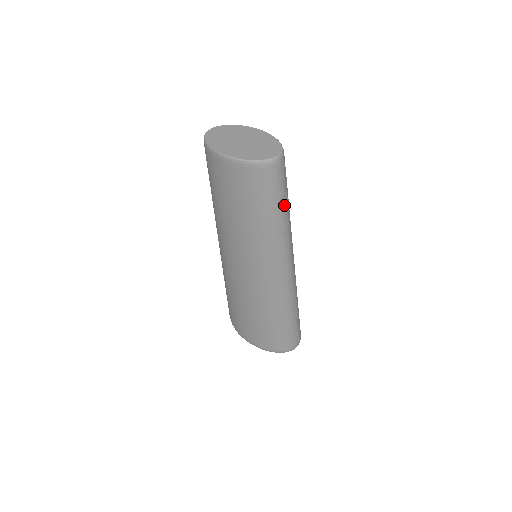
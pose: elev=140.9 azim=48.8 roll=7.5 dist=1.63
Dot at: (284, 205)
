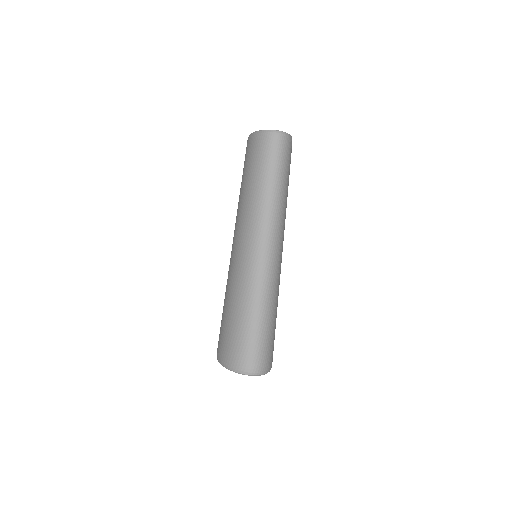
Dot at: (275, 177)
